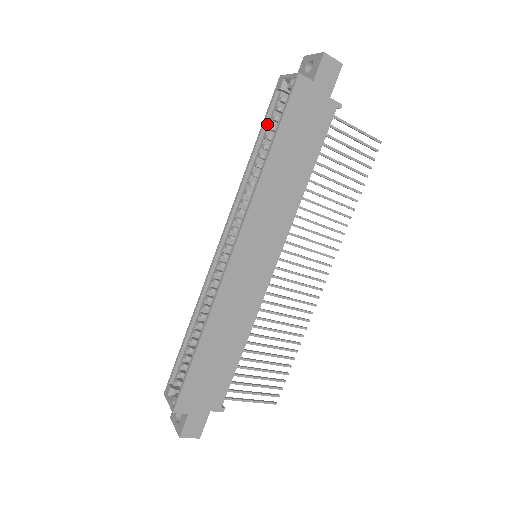
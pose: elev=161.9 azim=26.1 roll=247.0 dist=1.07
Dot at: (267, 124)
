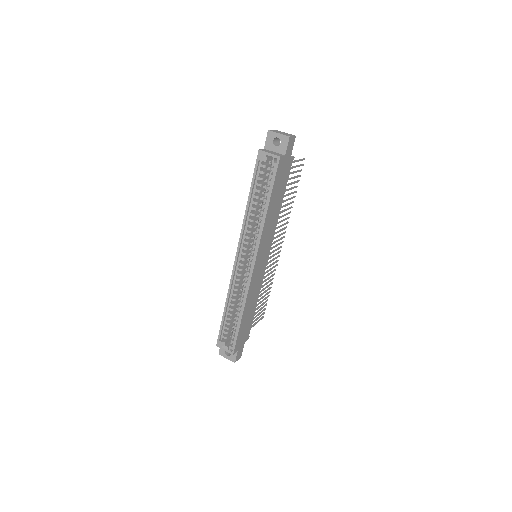
Dot at: (255, 182)
